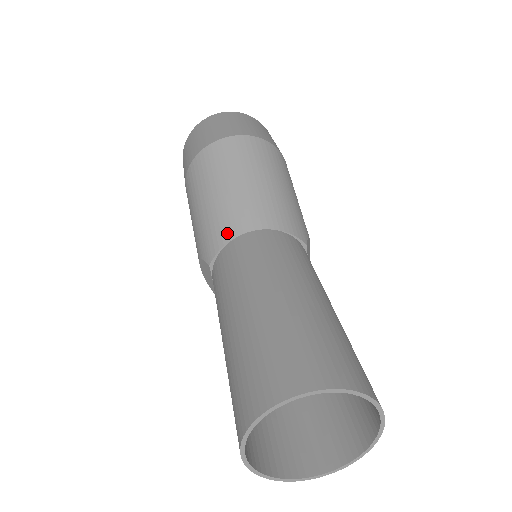
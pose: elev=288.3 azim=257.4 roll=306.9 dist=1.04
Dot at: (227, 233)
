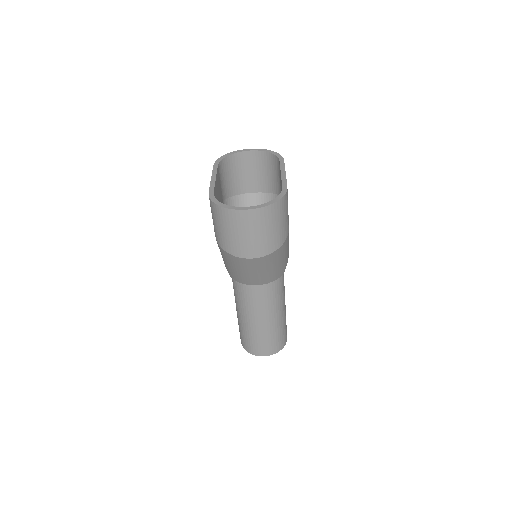
Dot at: (242, 282)
